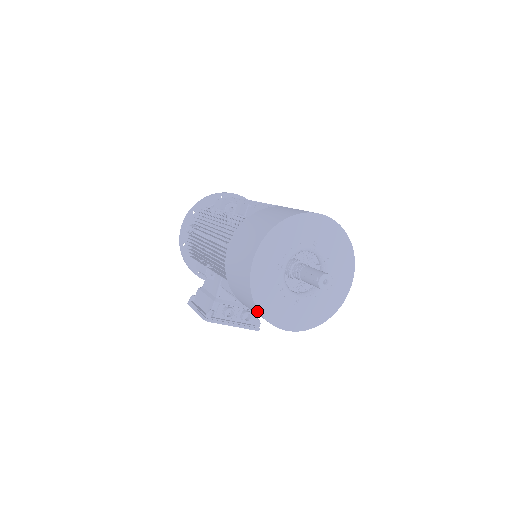
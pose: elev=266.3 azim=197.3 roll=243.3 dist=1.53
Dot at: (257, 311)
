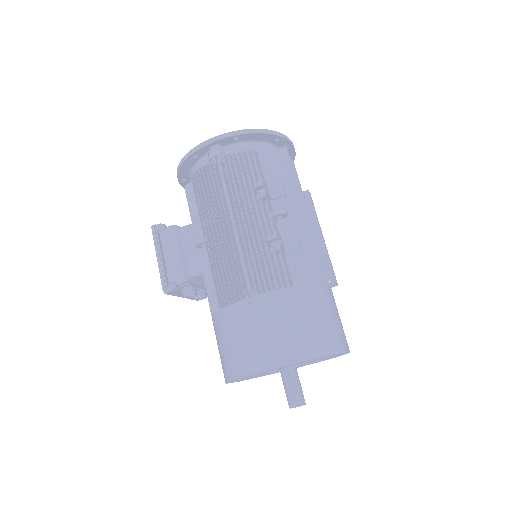
Dot at: (226, 376)
